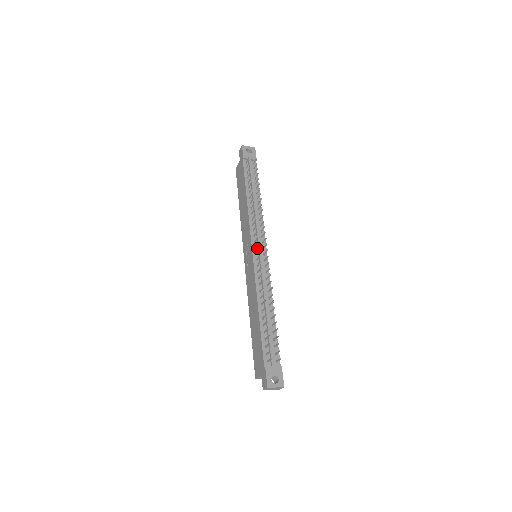
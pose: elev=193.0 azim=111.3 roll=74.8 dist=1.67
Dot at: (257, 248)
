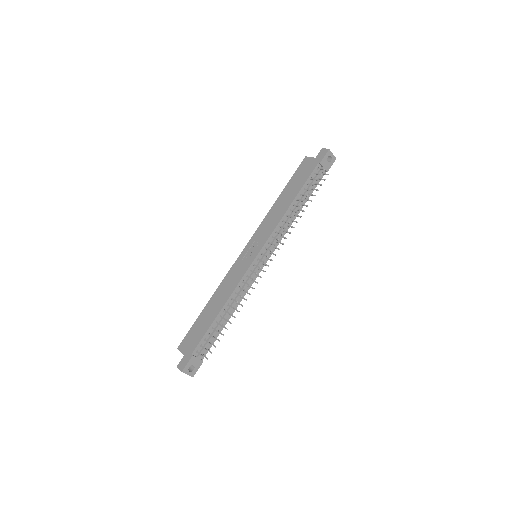
Dot at: (263, 255)
